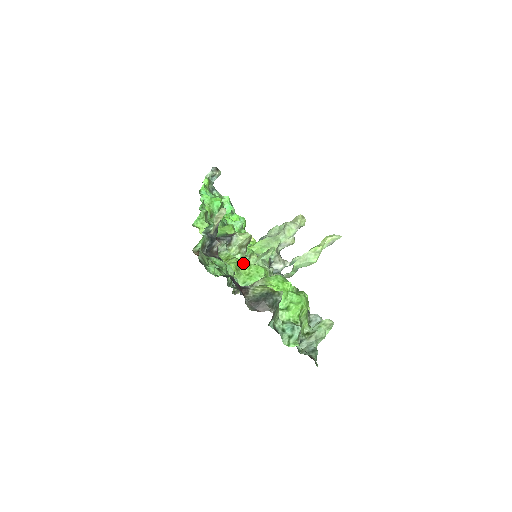
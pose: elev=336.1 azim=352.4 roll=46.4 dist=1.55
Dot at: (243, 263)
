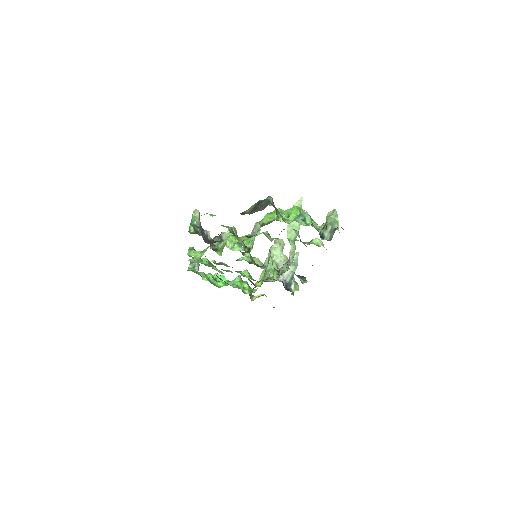
Dot at: (240, 237)
